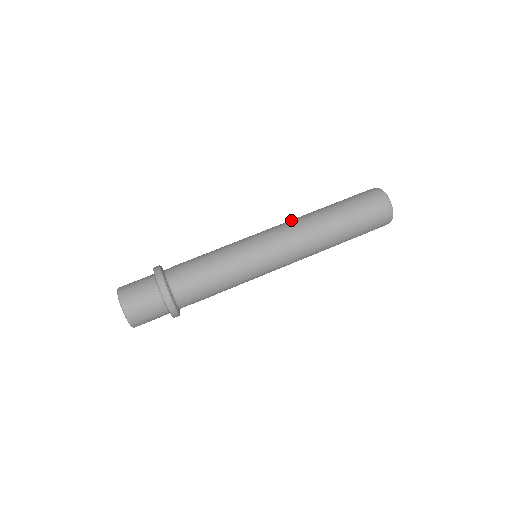
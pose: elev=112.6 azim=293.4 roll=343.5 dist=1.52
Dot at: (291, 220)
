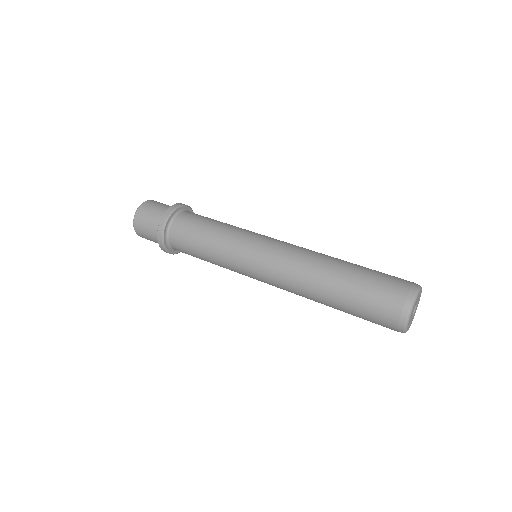
Dot at: (301, 252)
